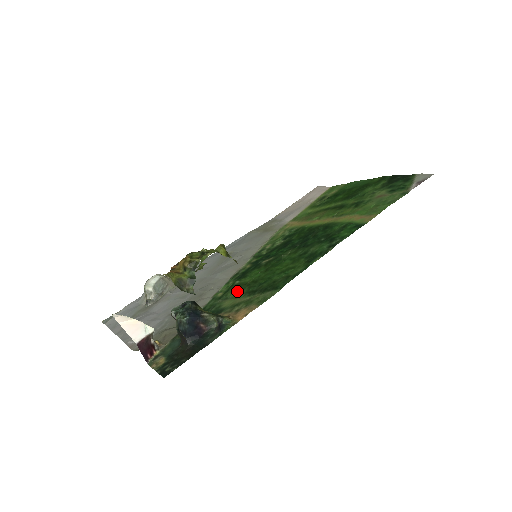
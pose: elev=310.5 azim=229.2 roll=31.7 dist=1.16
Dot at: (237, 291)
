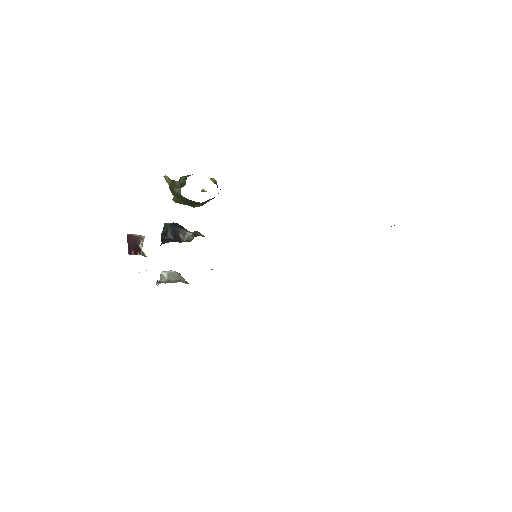
Dot at: occluded
